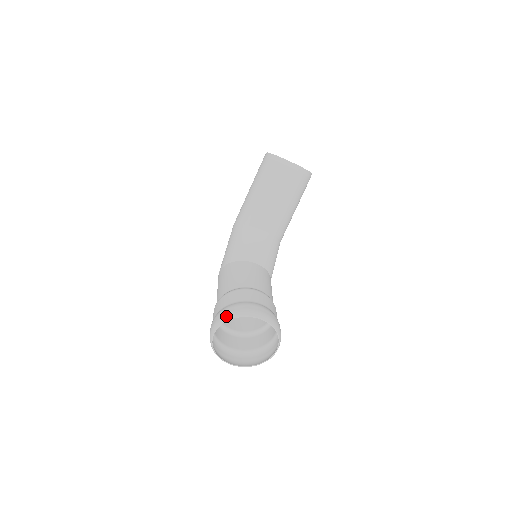
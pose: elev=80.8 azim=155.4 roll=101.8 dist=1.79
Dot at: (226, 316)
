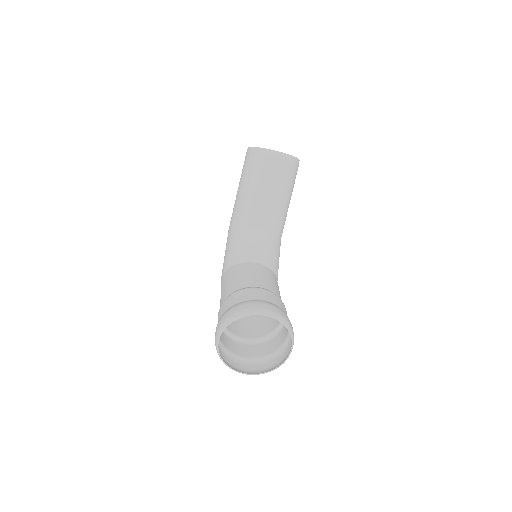
Dot at: (227, 319)
